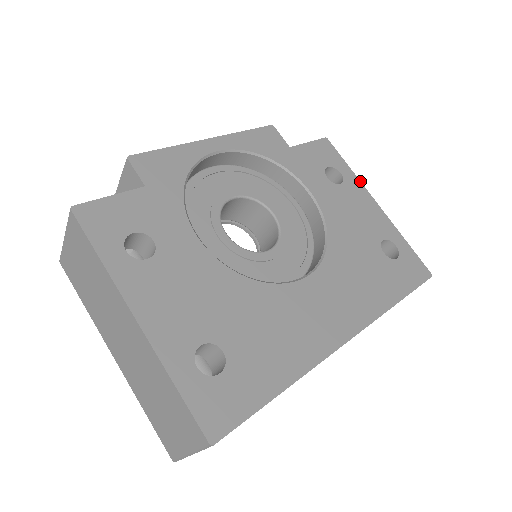
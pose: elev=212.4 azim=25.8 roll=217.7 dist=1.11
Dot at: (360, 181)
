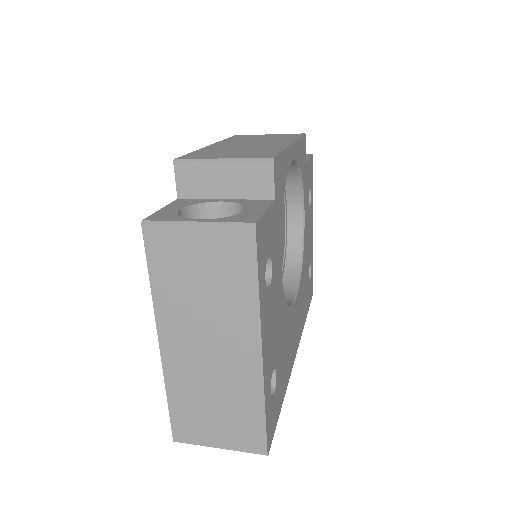
Dot at: occluded
